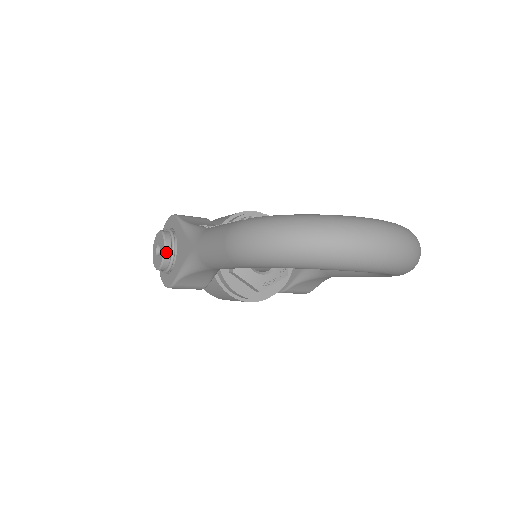
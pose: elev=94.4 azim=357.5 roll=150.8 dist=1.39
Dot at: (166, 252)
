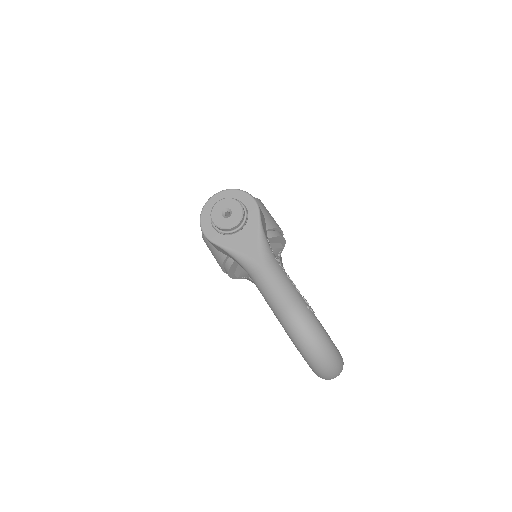
Dot at: (233, 228)
